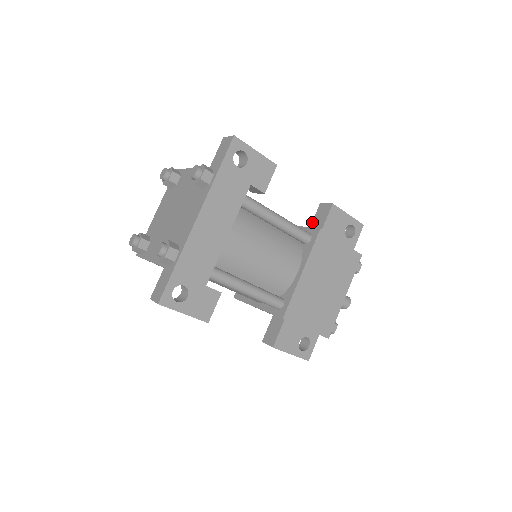
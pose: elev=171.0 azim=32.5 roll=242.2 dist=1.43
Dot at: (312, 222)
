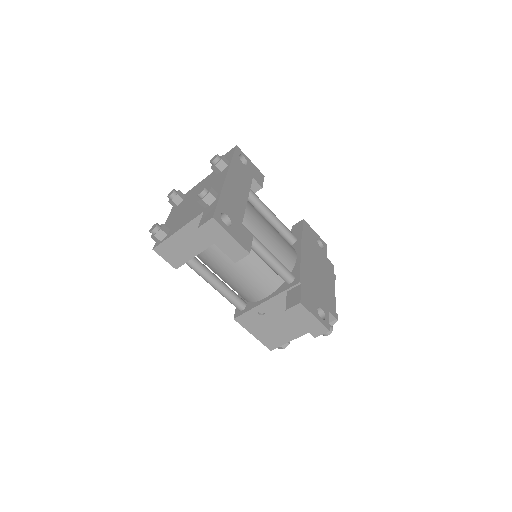
Dot at: occluded
